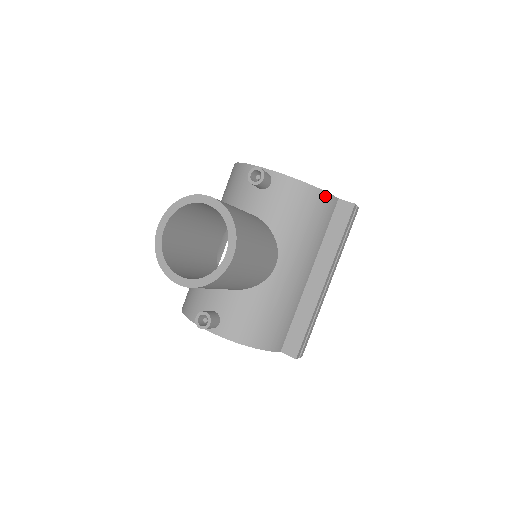
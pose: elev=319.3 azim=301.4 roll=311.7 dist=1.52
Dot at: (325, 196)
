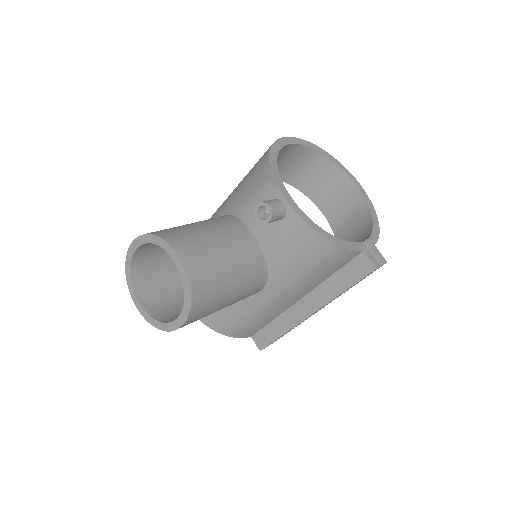
Dot at: (343, 251)
